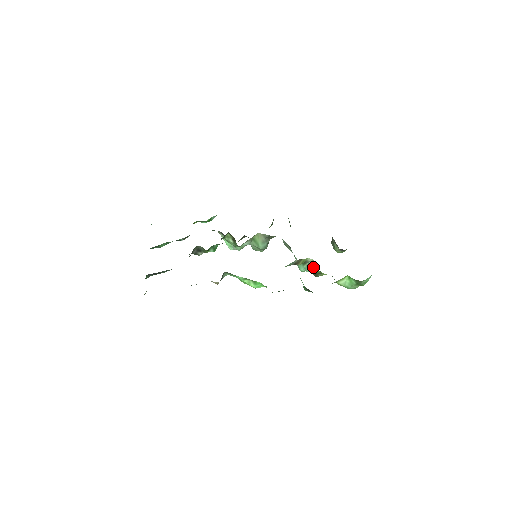
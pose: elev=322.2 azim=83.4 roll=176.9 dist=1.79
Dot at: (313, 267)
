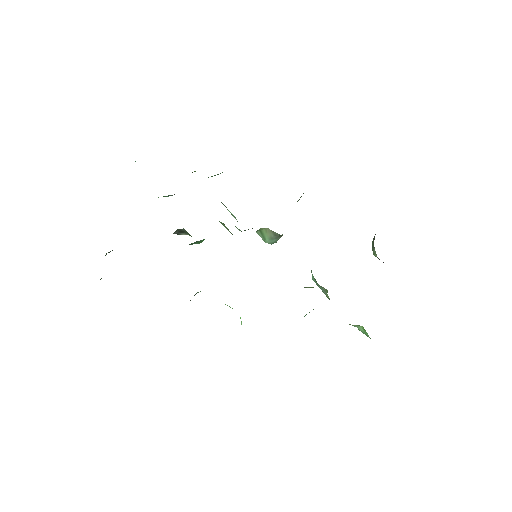
Dot at: (326, 292)
